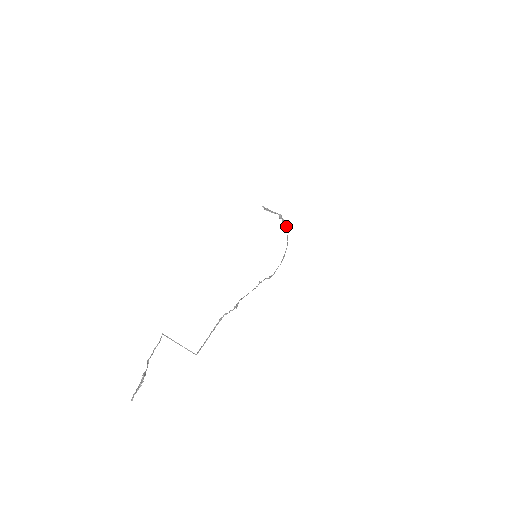
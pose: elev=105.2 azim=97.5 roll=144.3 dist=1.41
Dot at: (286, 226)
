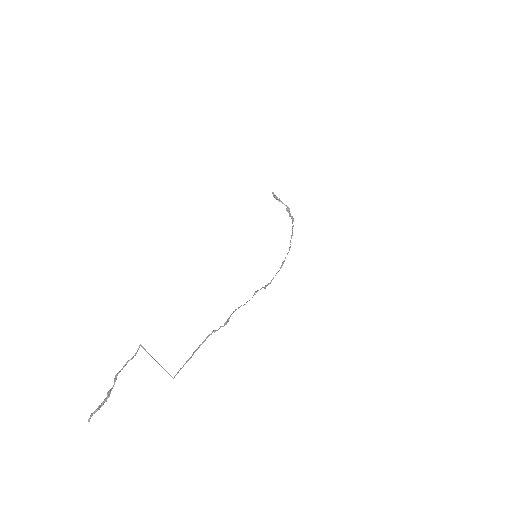
Dot at: (292, 223)
